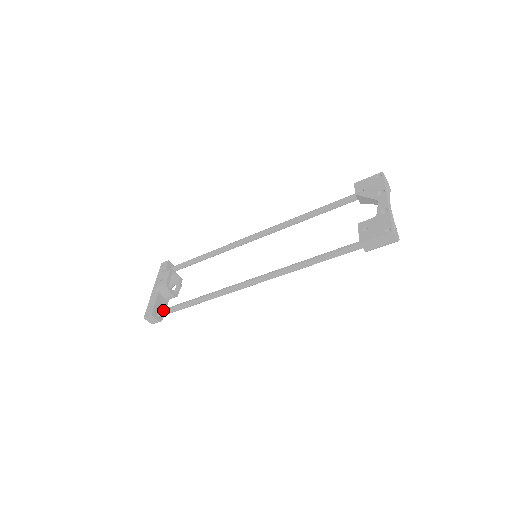
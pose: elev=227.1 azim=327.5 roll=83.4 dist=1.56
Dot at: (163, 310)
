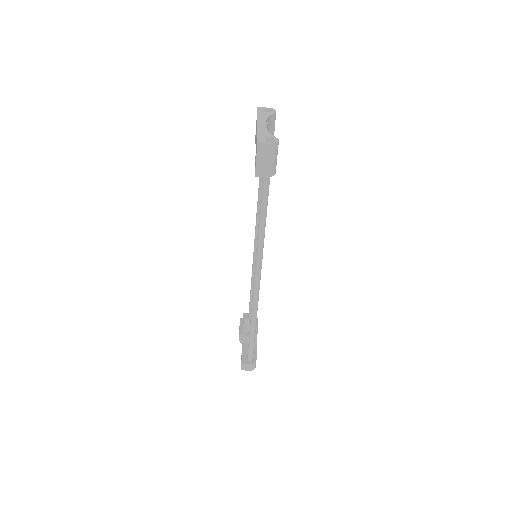
Dot at: occluded
